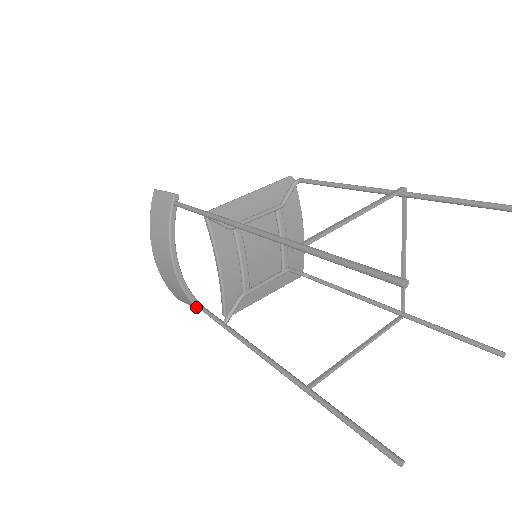
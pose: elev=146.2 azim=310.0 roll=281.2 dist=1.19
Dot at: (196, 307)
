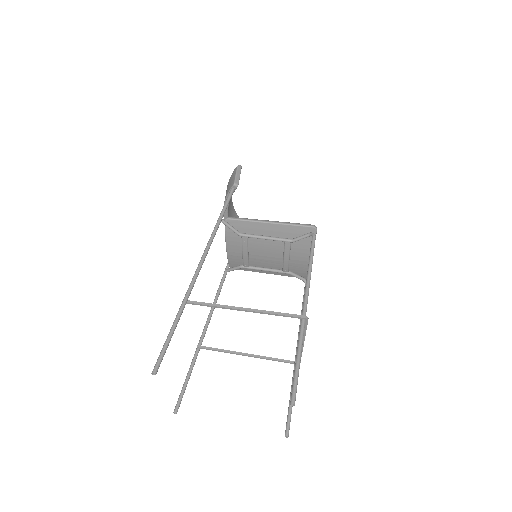
Dot at: occluded
